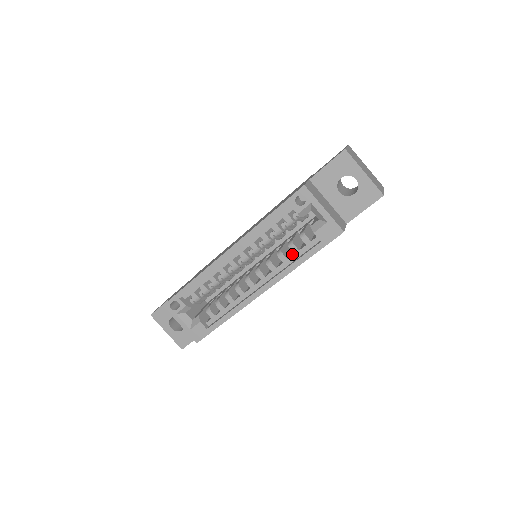
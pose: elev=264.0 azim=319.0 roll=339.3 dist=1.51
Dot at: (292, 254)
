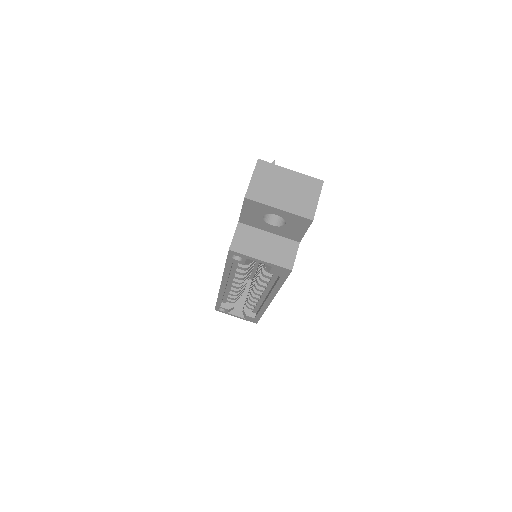
Dot at: occluded
